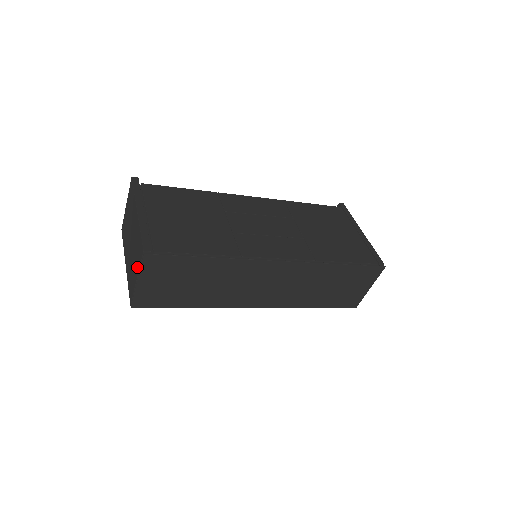
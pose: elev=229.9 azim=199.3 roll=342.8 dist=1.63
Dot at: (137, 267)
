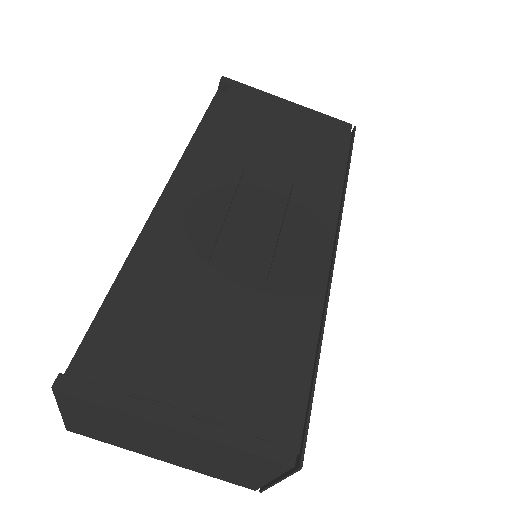
Dot at: (264, 474)
